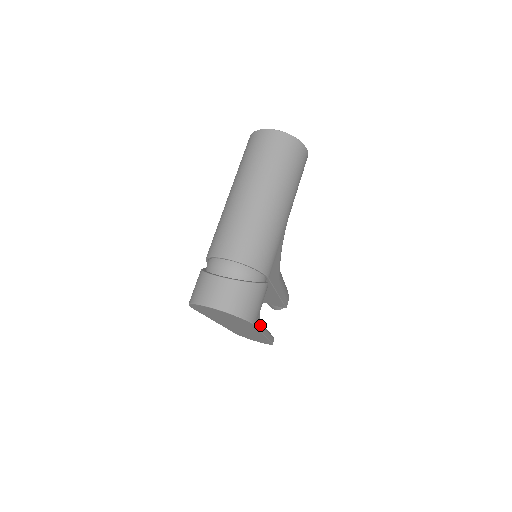
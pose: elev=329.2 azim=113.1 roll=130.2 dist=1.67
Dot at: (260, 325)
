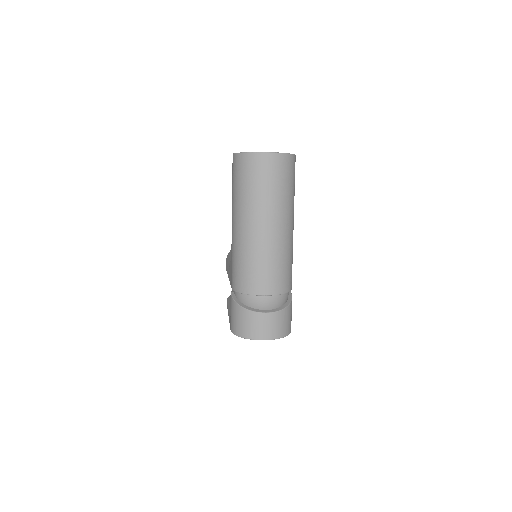
Dot at: occluded
